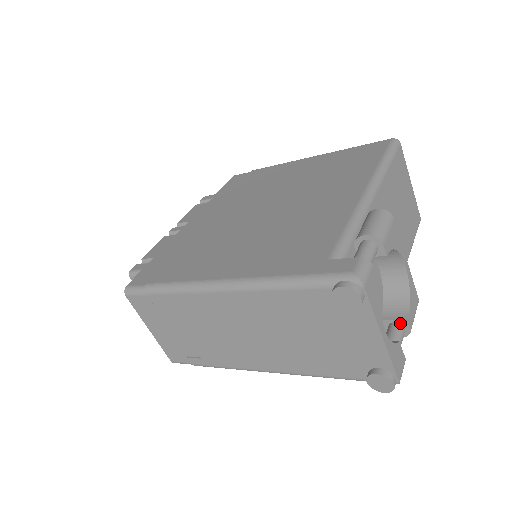
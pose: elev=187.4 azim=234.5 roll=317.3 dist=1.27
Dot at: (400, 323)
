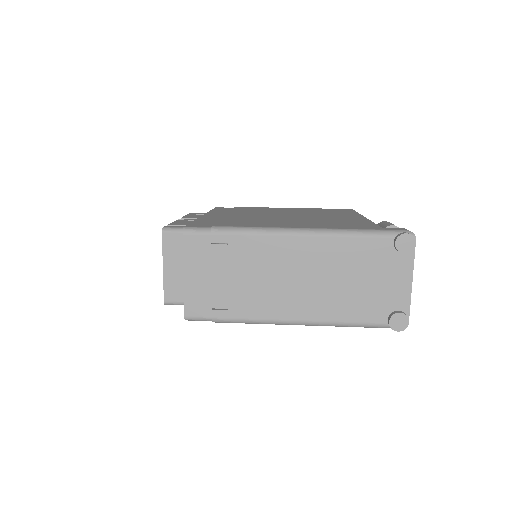
Dot at: occluded
